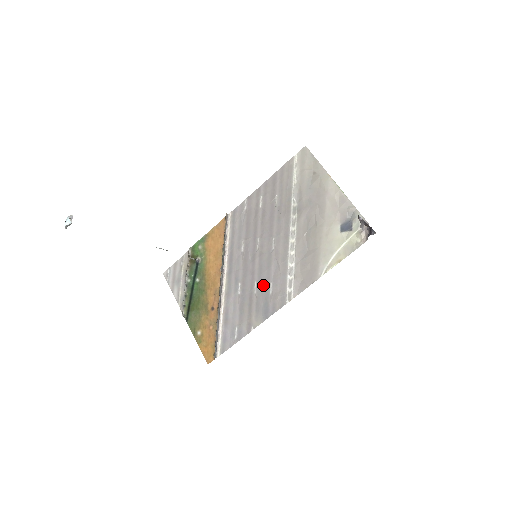
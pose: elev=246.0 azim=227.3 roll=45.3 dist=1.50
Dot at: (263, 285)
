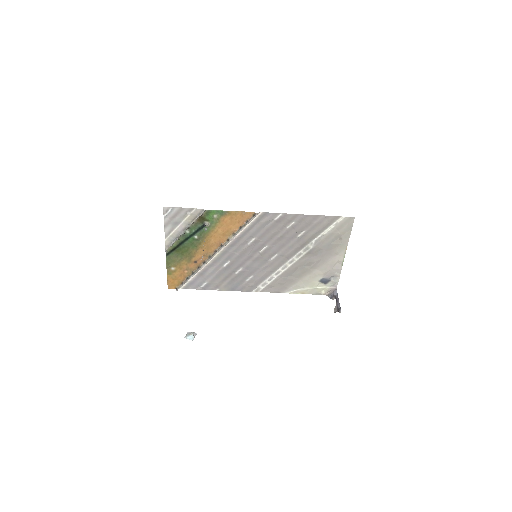
Dot at: (246, 273)
